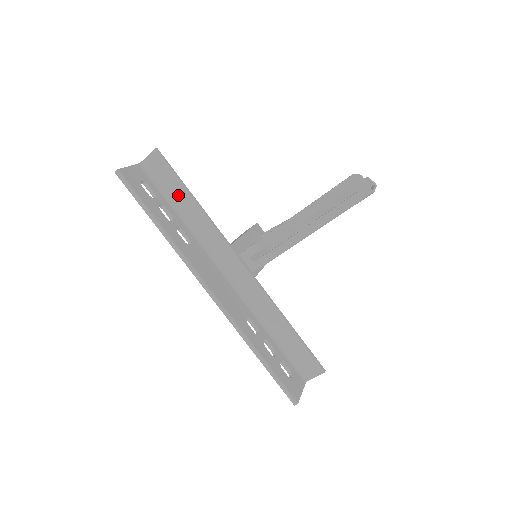
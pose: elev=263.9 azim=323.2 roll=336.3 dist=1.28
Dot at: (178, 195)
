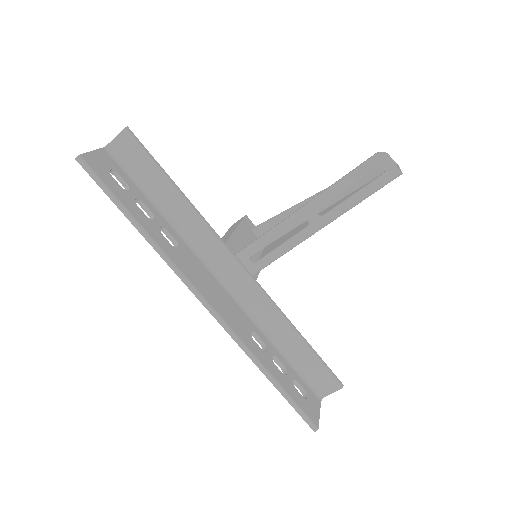
Dot at: (158, 186)
